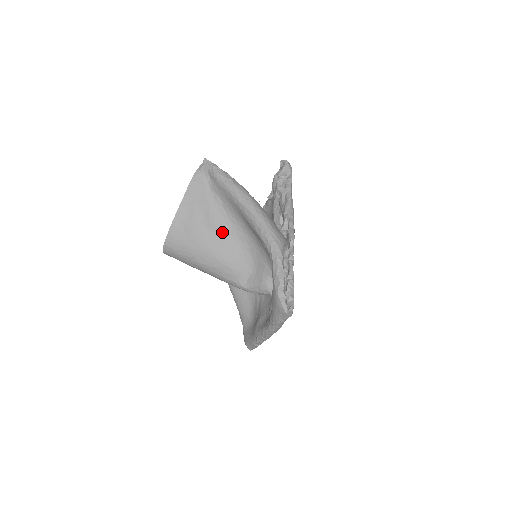
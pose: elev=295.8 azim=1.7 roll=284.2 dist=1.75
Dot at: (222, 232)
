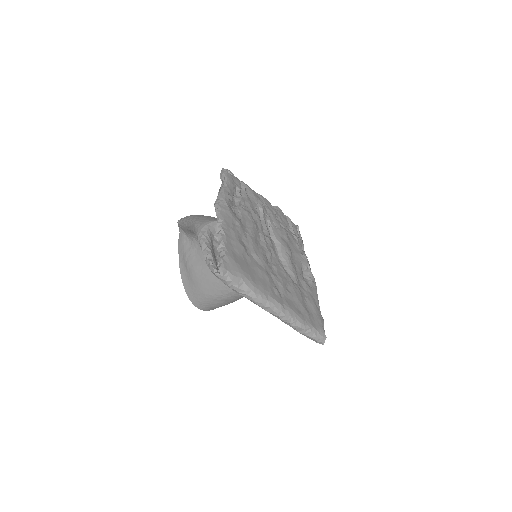
Dot at: occluded
